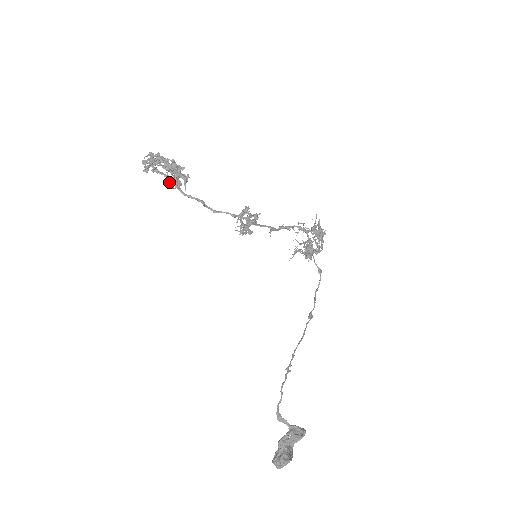
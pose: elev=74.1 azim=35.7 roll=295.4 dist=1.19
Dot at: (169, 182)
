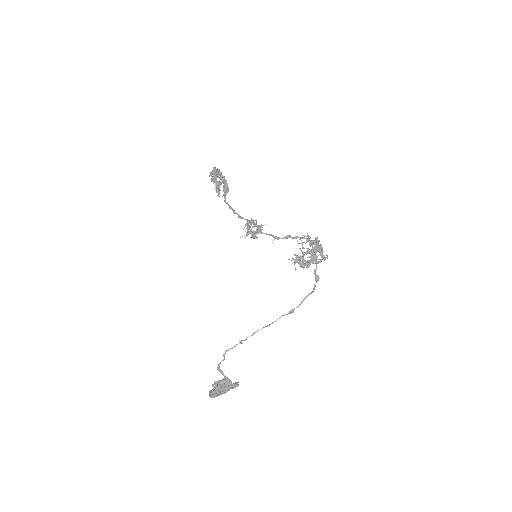
Dot at: (218, 191)
